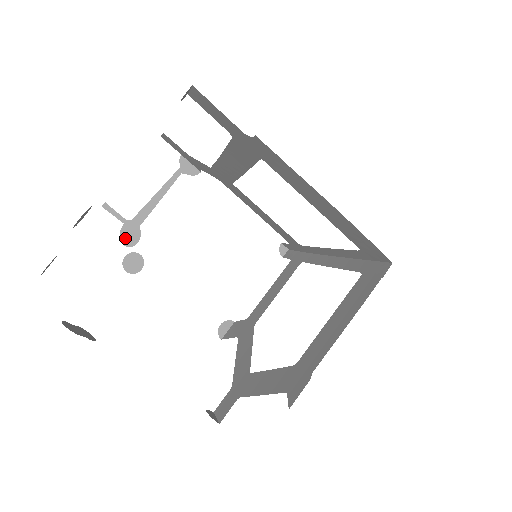
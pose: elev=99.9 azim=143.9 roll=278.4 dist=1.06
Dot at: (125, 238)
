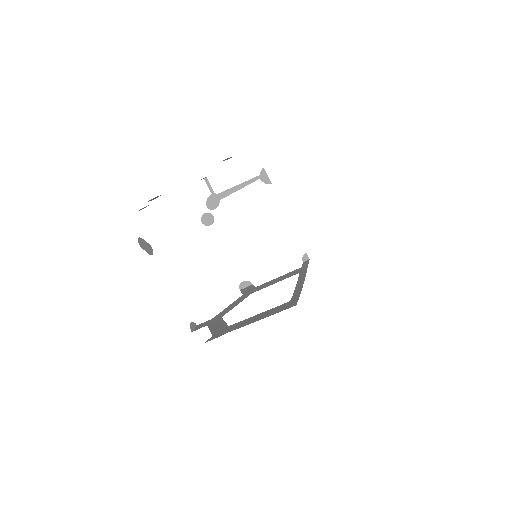
Dot at: (209, 203)
